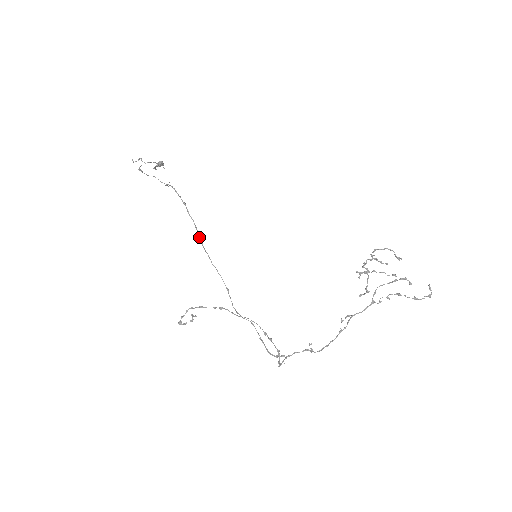
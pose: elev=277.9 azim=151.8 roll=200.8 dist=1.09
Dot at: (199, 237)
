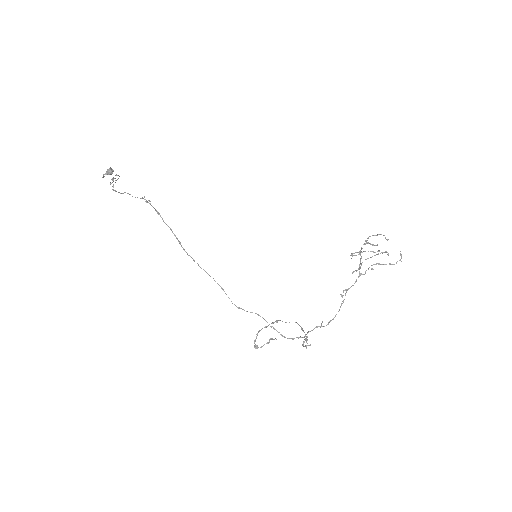
Dot at: (180, 244)
